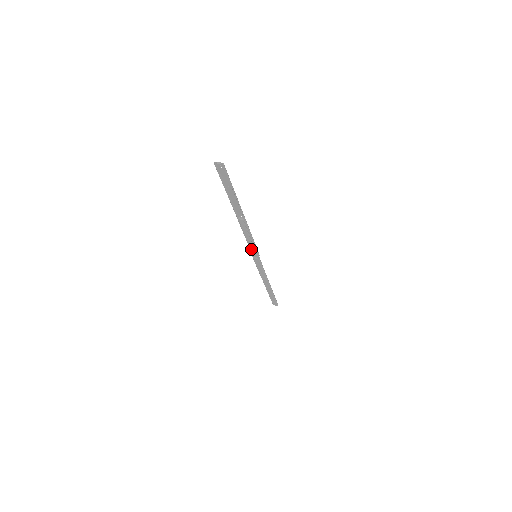
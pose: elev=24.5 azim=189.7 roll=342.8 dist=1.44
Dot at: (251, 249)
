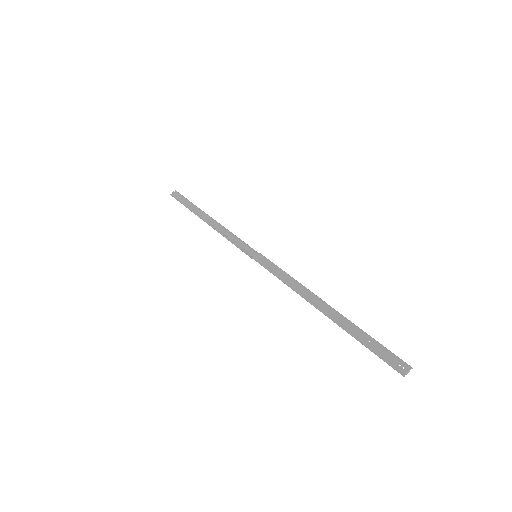
Dot at: (265, 267)
